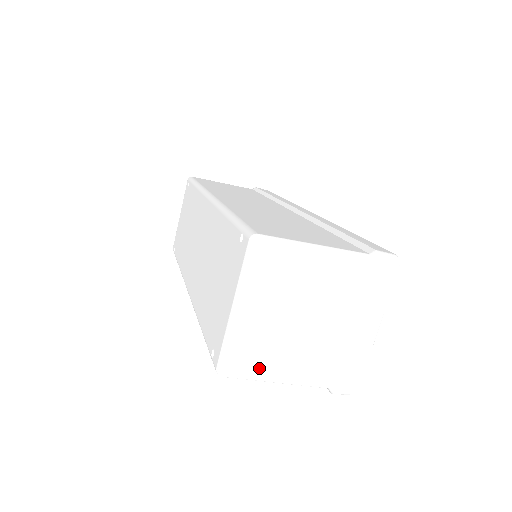
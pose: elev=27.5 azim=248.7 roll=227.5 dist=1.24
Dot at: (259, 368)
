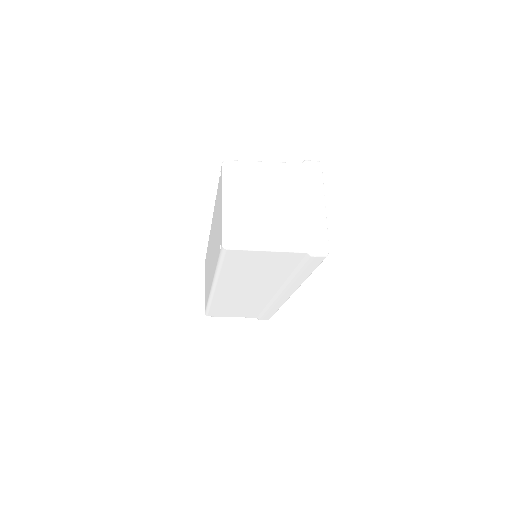
Dot at: (250, 238)
